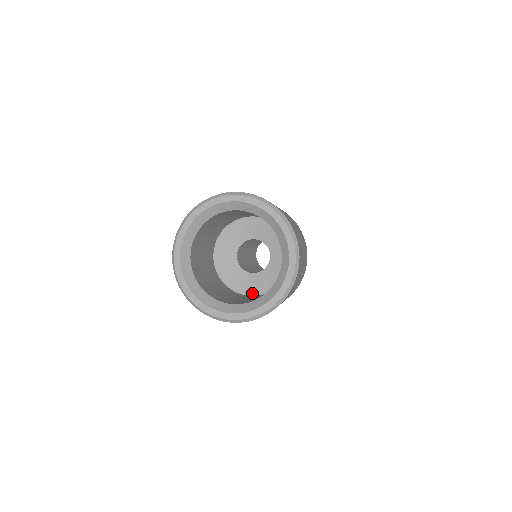
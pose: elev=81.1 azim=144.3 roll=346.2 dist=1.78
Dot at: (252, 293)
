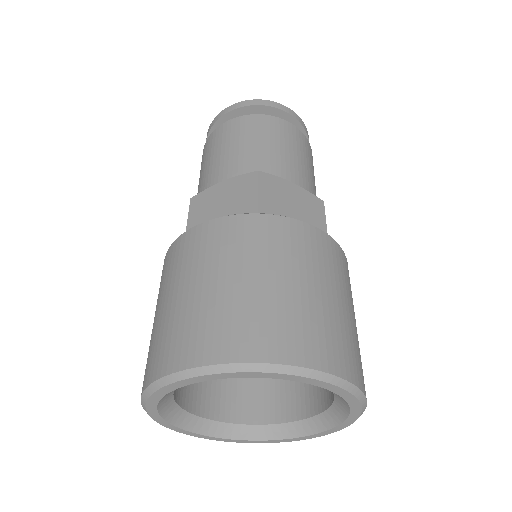
Dot at: occluded
